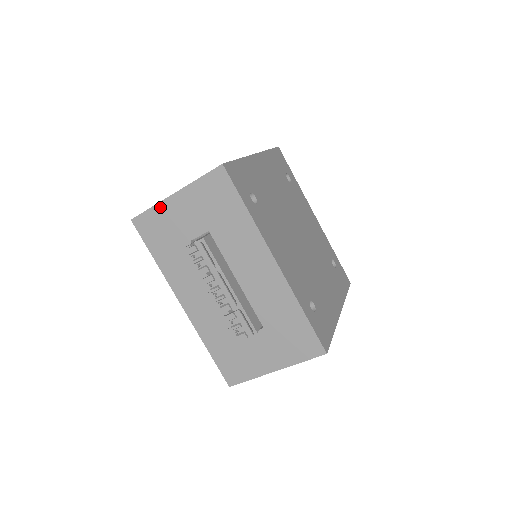
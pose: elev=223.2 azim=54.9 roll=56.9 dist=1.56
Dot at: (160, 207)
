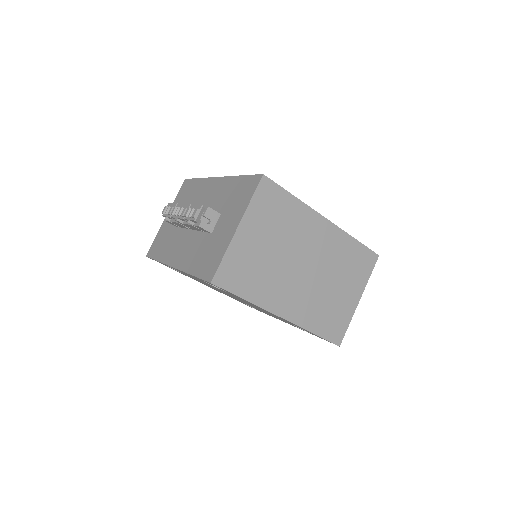
Dot at: (160, 231)
